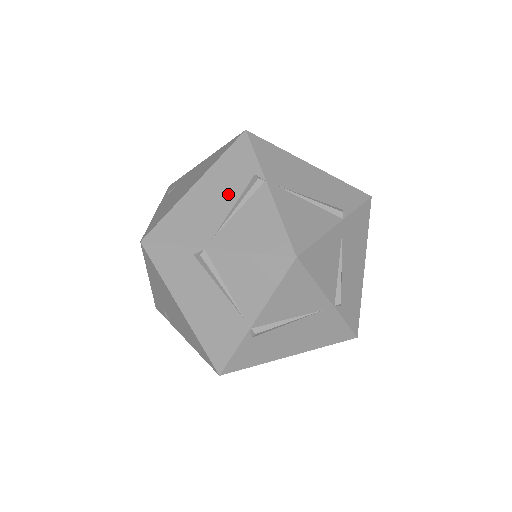
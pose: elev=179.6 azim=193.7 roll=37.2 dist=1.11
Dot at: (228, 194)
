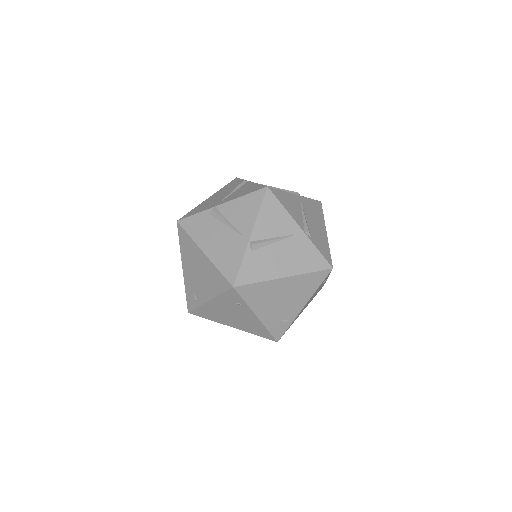
Dot at: (228, 192)
